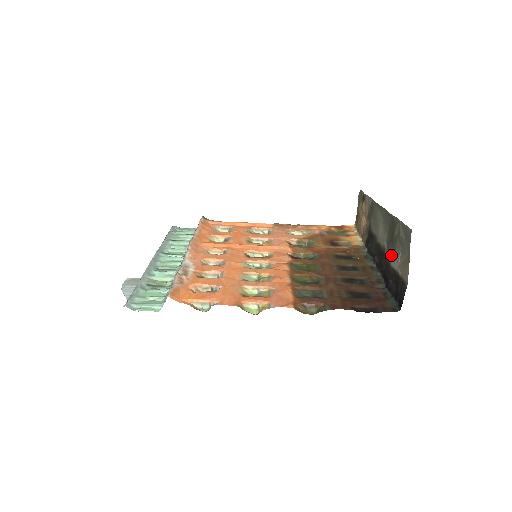
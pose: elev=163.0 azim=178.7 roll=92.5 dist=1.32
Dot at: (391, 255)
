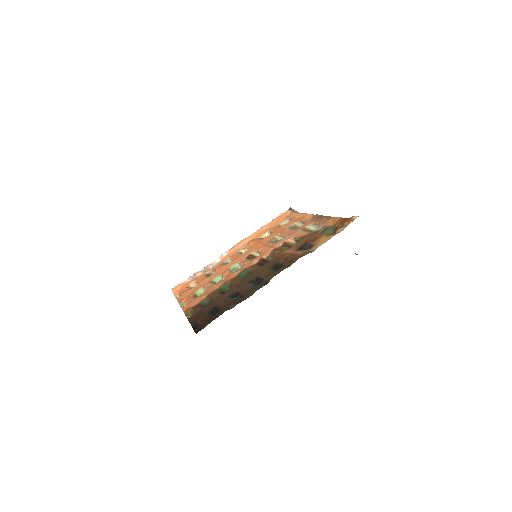
Dot at: occluded
